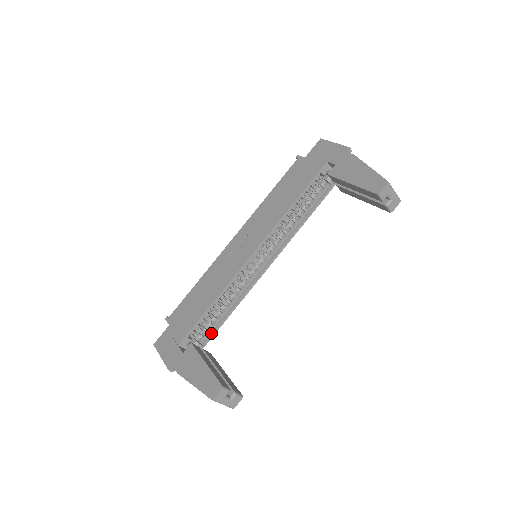
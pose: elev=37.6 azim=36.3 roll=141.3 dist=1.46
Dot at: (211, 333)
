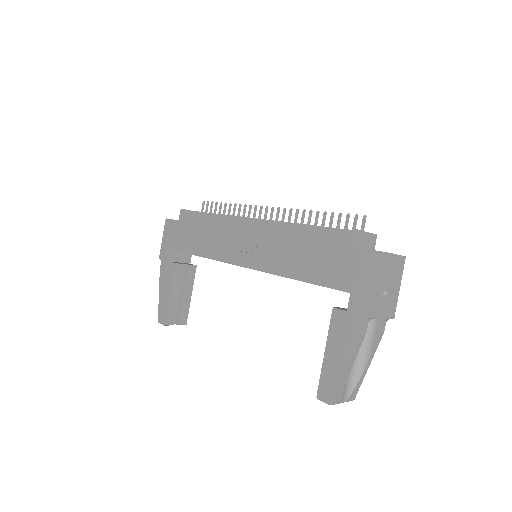
Dot at: occluded
